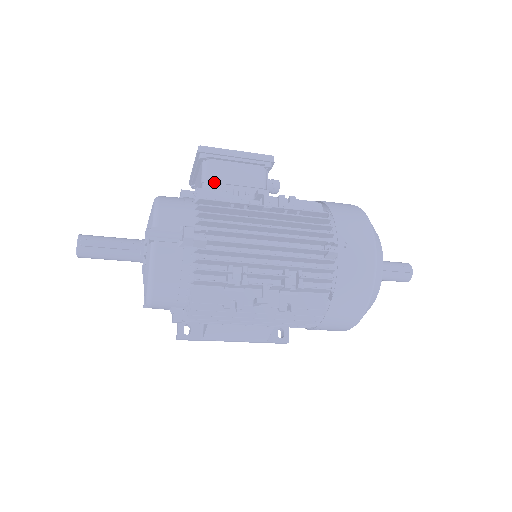
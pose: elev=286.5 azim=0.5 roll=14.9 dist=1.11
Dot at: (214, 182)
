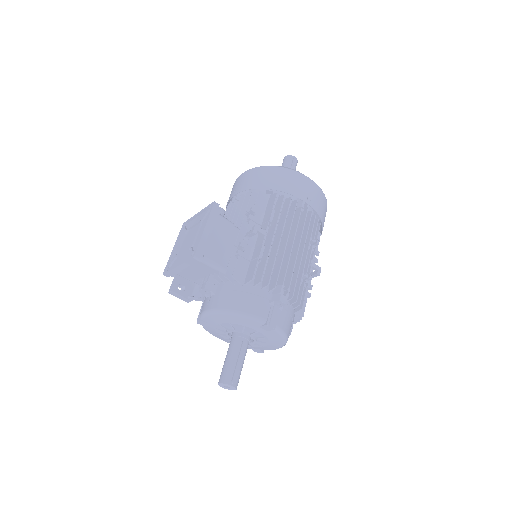
Dot at: (222, 260)
